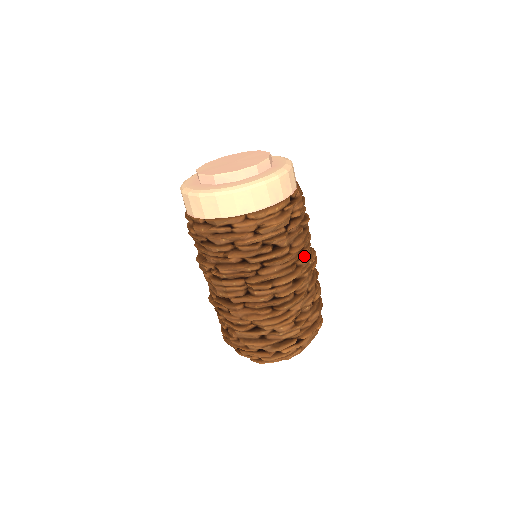
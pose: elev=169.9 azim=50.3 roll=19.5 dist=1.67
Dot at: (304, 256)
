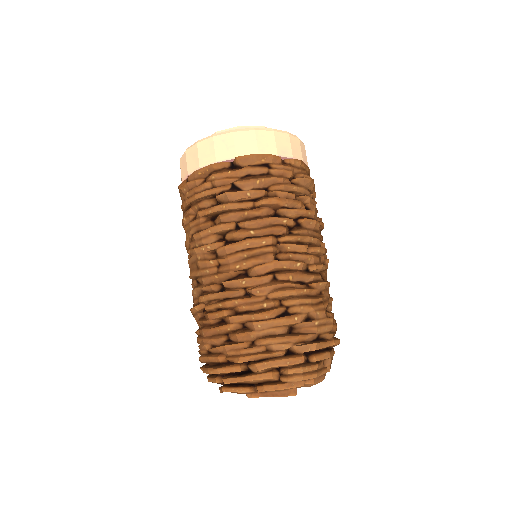
Dot at: occluded
